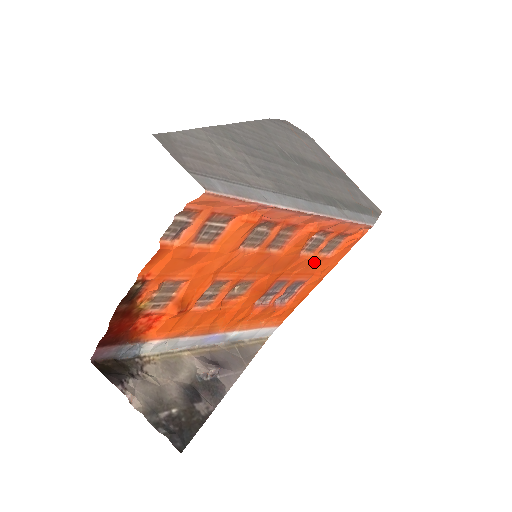
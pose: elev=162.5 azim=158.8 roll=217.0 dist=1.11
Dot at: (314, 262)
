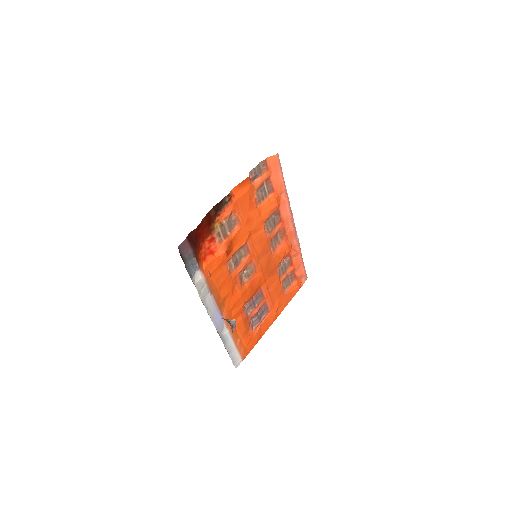
Dot at: (278, 289)
